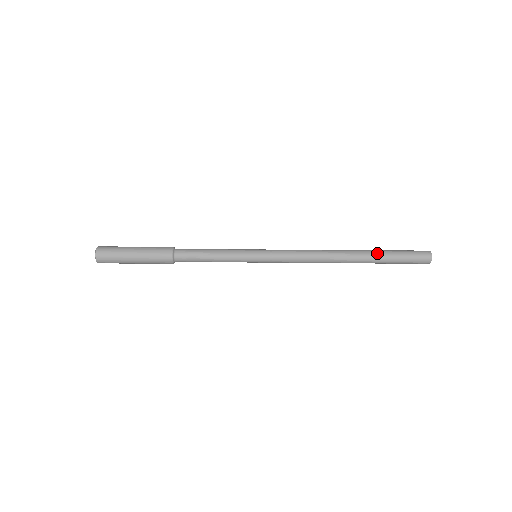
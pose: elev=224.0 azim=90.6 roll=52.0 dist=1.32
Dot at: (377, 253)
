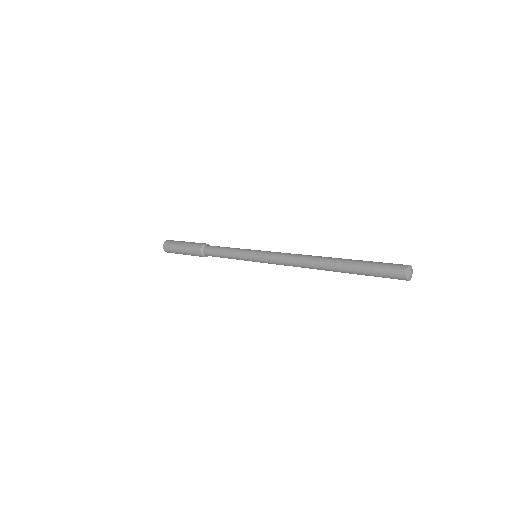
Dot at: (349, 269)
